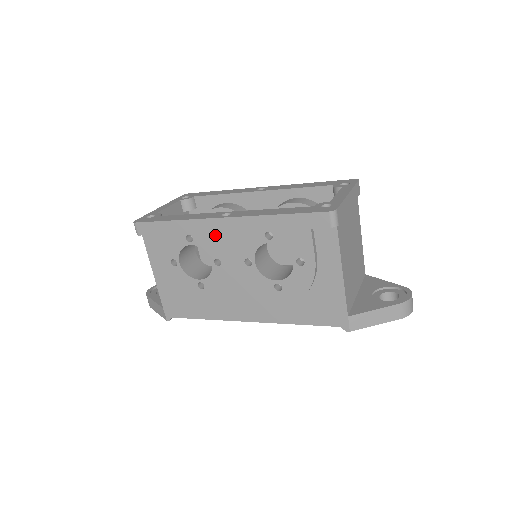
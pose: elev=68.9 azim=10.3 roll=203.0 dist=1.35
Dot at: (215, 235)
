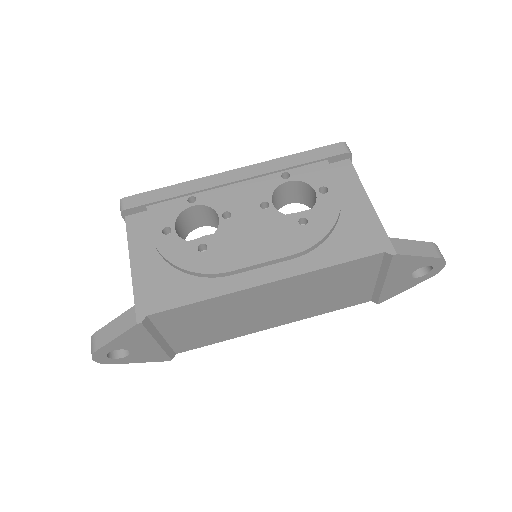
Dot at: (224, 189)
